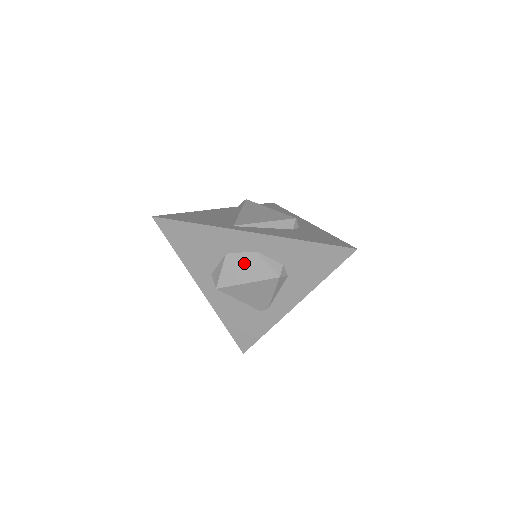
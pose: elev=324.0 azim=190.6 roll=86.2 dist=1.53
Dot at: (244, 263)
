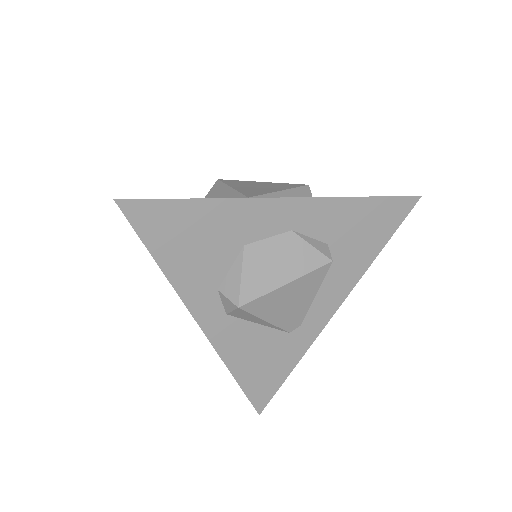
Dot at: (276, 253)
